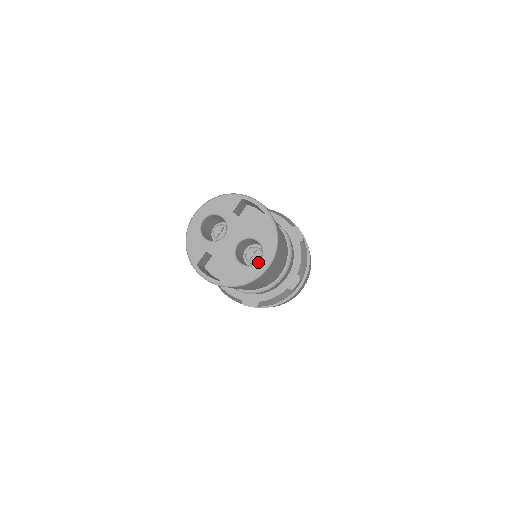
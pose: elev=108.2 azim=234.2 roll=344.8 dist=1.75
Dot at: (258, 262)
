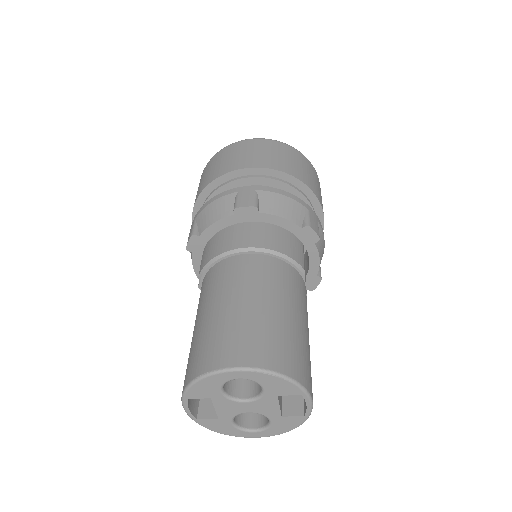
Dot at: (250, 432)
